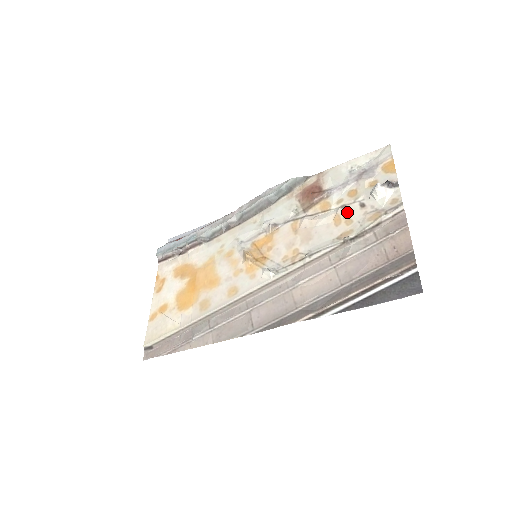
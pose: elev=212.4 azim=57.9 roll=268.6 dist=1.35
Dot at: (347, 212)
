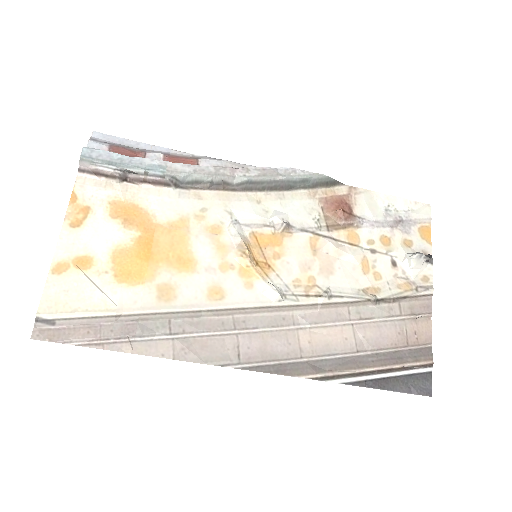
Dot at: (377, 262)
